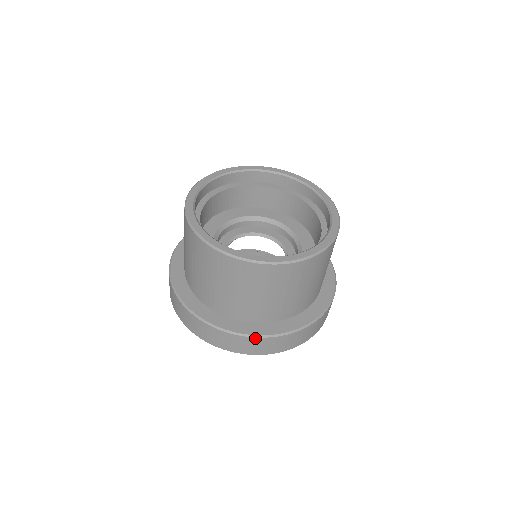
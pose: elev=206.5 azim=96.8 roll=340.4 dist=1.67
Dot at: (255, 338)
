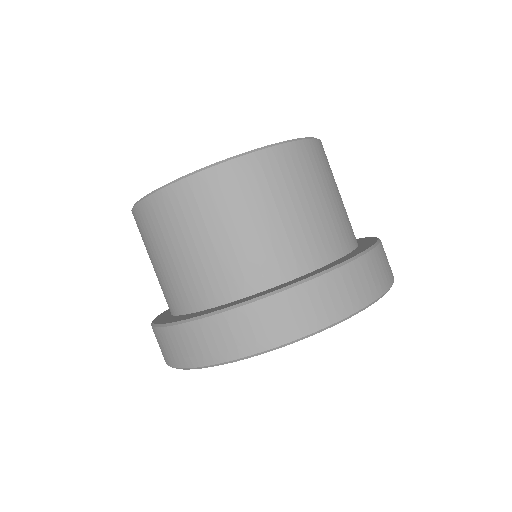
Dot at: (196, 322)
